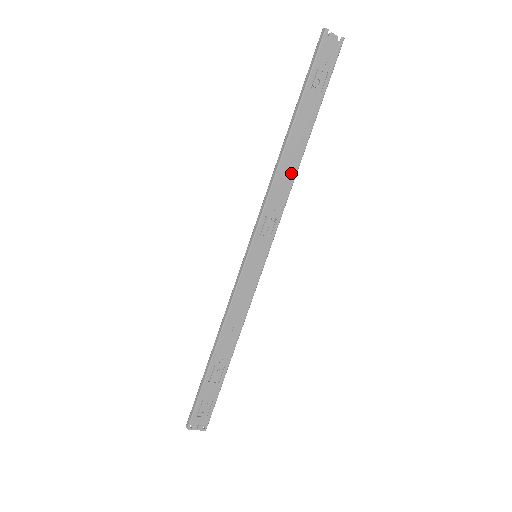
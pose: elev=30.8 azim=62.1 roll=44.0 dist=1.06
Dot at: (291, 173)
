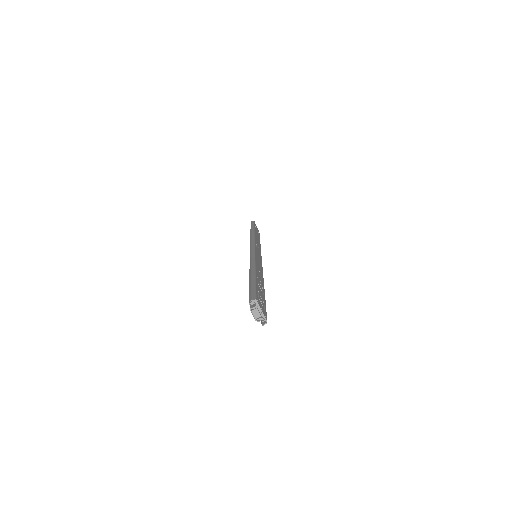
Dot at: (259, 244)
